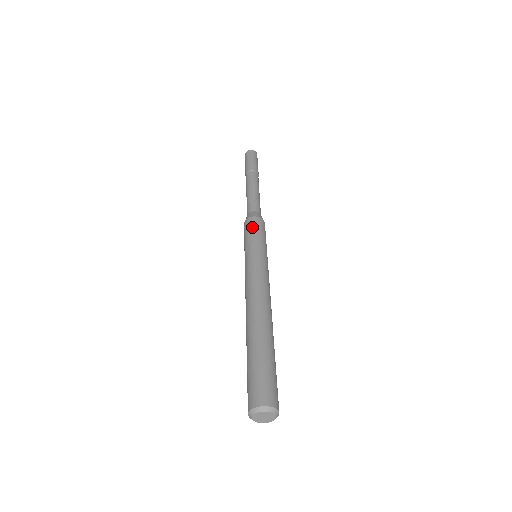
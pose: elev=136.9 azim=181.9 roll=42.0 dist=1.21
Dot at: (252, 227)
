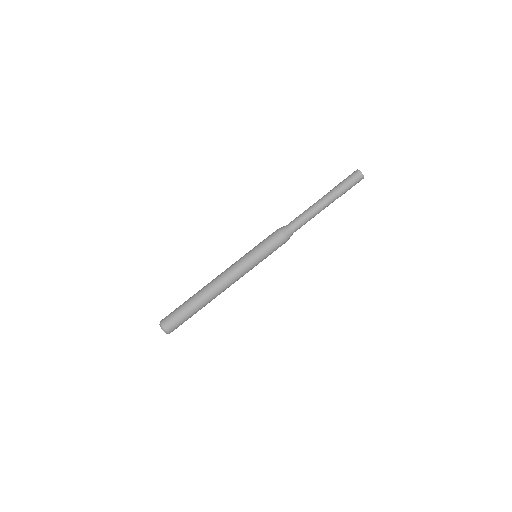
Dot at: (272, 241)
